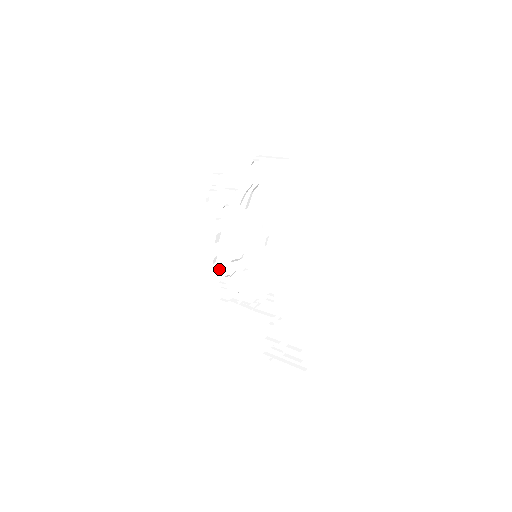
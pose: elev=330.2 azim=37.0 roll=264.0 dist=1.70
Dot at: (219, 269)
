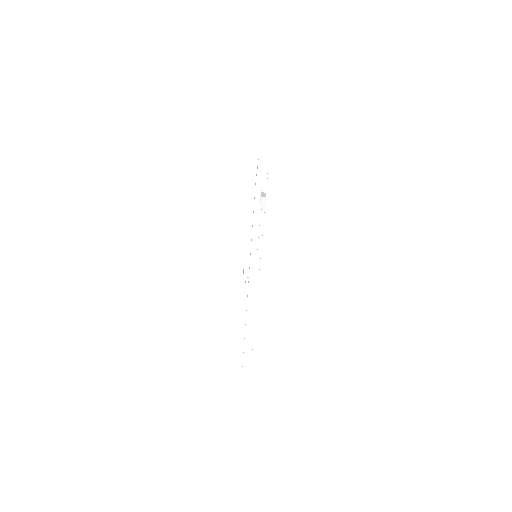
Dot at: occluded
